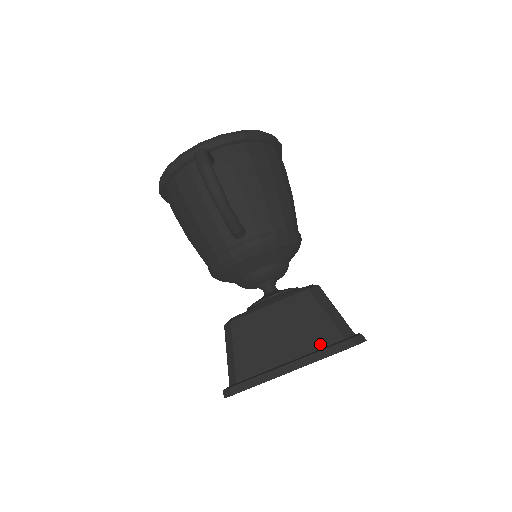
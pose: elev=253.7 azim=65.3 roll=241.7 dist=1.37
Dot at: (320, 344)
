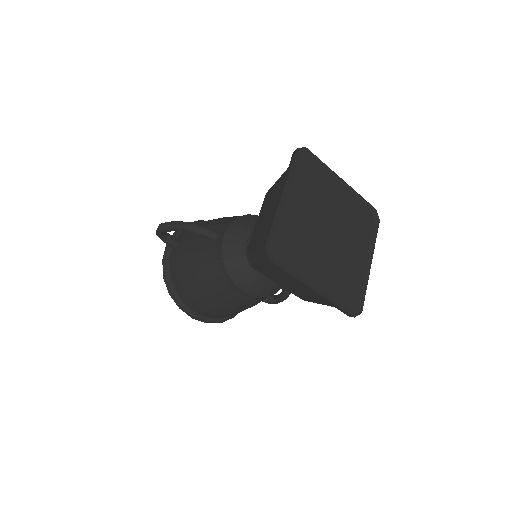
Dot at: occluded
